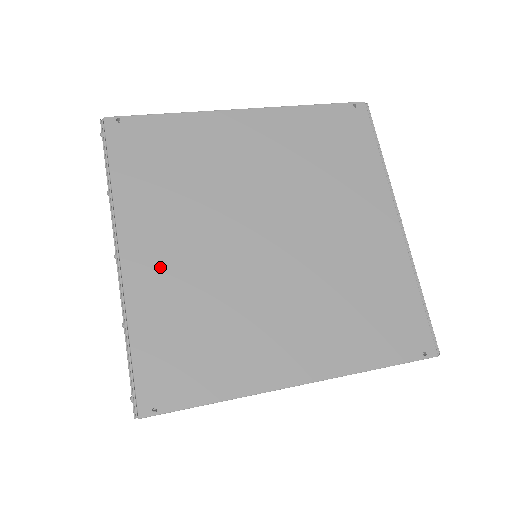
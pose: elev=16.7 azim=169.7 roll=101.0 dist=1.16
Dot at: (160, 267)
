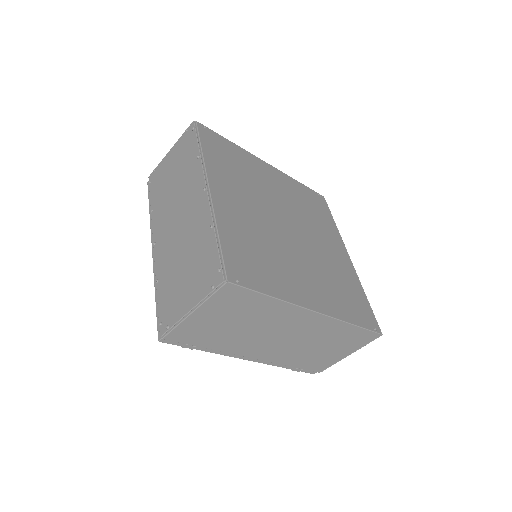
Dot at: (233, 208)
